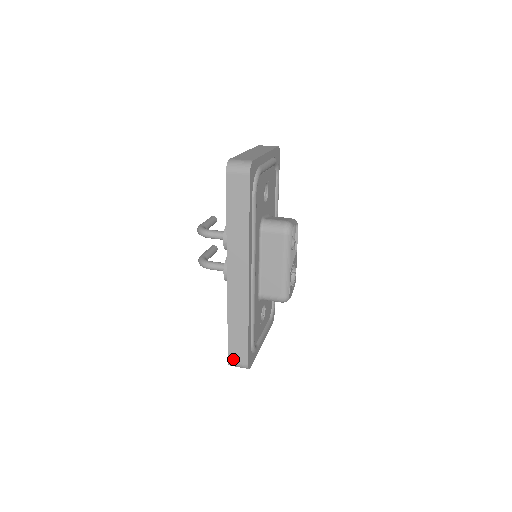
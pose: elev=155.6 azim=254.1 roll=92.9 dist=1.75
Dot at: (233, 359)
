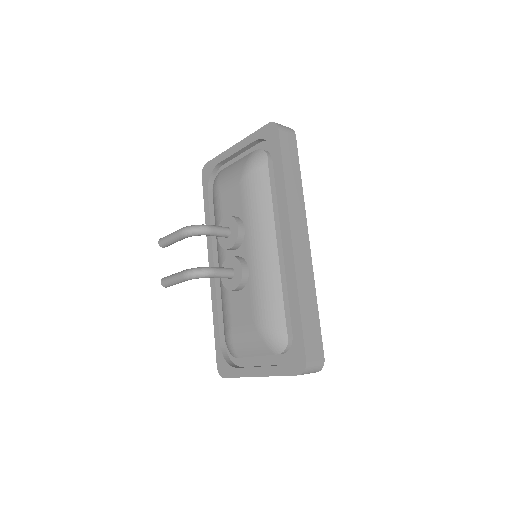
Dot at: (310, 356)
